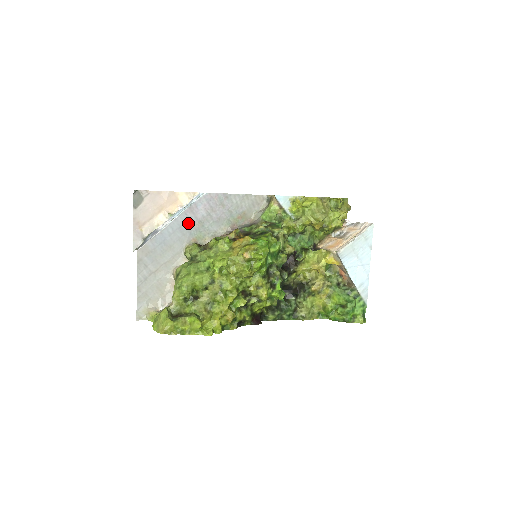
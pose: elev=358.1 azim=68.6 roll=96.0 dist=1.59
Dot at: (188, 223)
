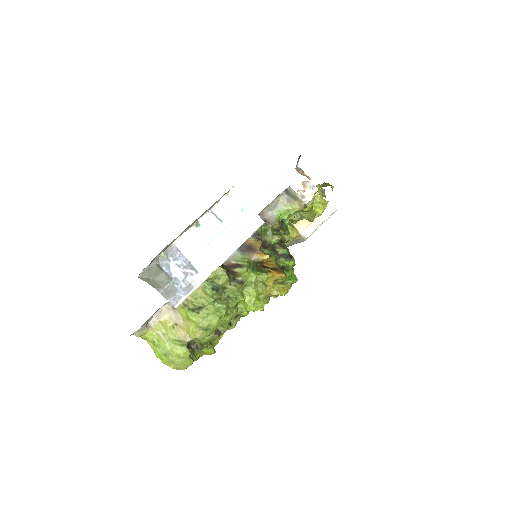
Dot at: occluded
